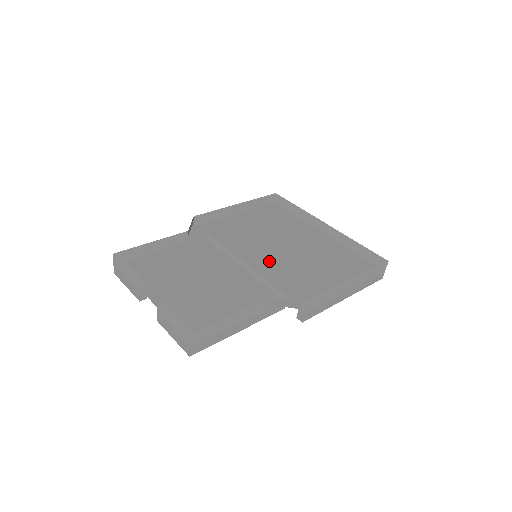
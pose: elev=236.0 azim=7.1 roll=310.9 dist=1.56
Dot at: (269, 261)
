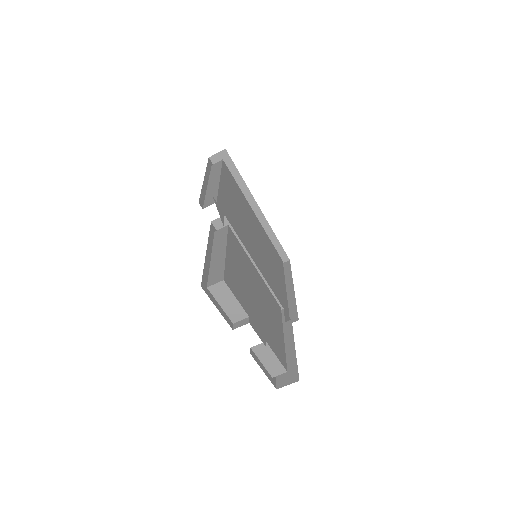
Dot at: (262, 263)
